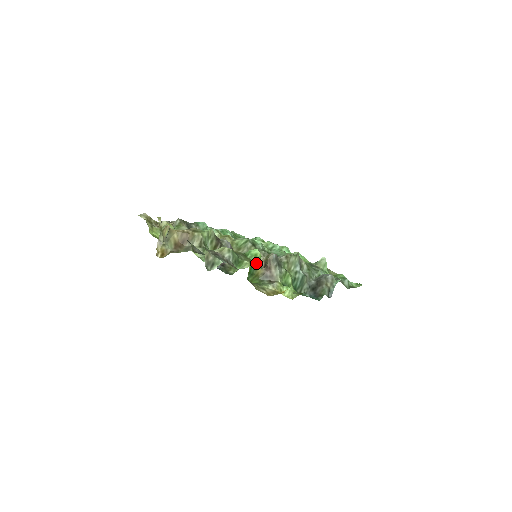
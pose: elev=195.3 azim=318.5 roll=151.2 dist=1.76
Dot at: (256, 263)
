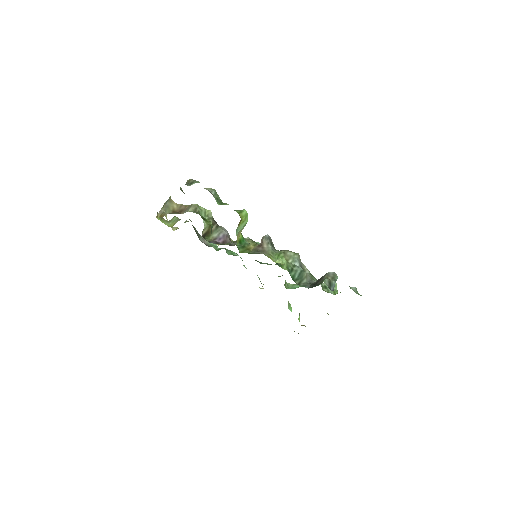
Dot at: (241, 216)
